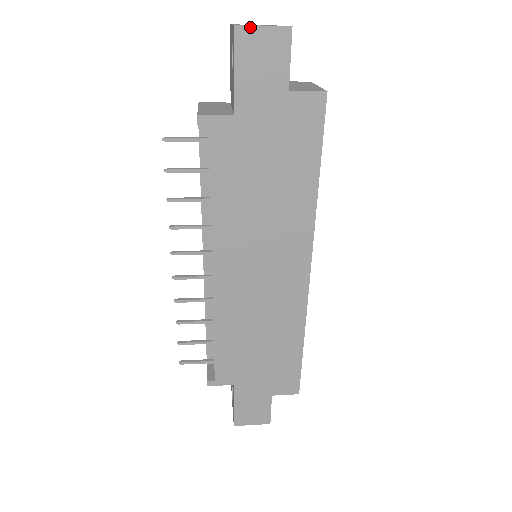
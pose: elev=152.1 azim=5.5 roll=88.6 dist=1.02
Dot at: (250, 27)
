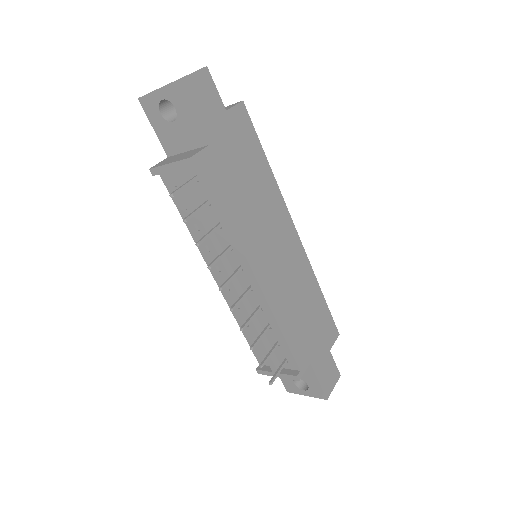
Dot at: (187, 77)
